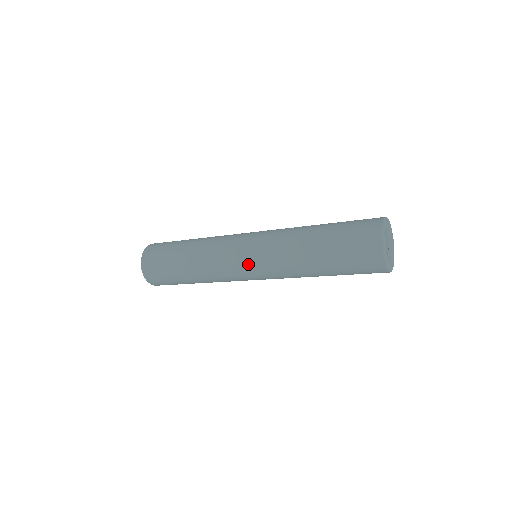
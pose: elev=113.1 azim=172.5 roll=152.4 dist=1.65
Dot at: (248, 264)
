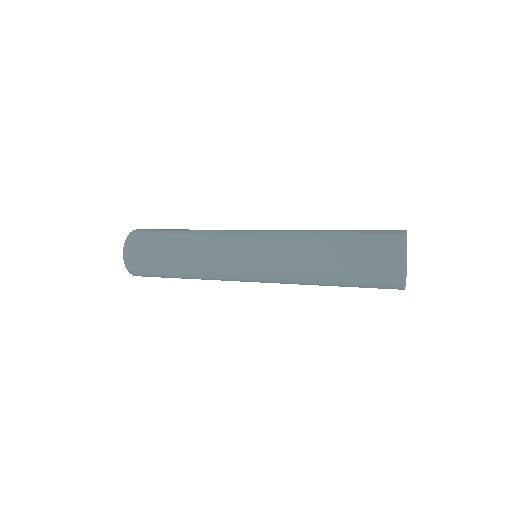
Dot at: (255, 281)
